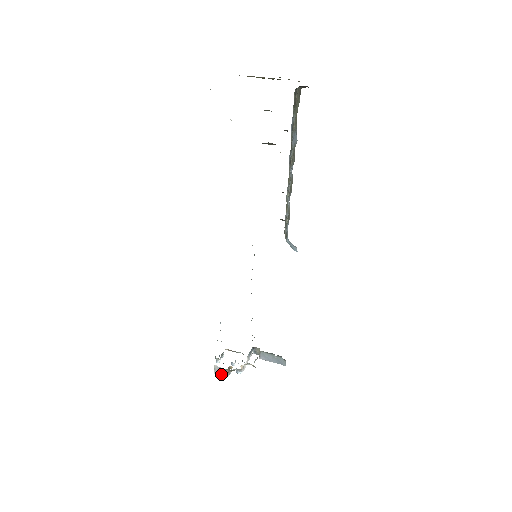
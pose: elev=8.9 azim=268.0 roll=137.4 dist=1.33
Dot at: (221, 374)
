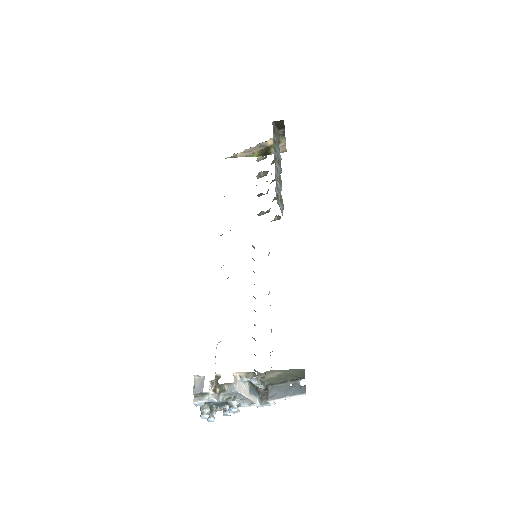
Dot at: (203, 397)
